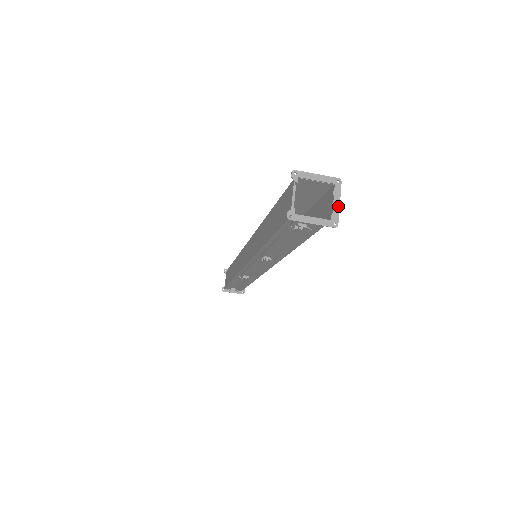
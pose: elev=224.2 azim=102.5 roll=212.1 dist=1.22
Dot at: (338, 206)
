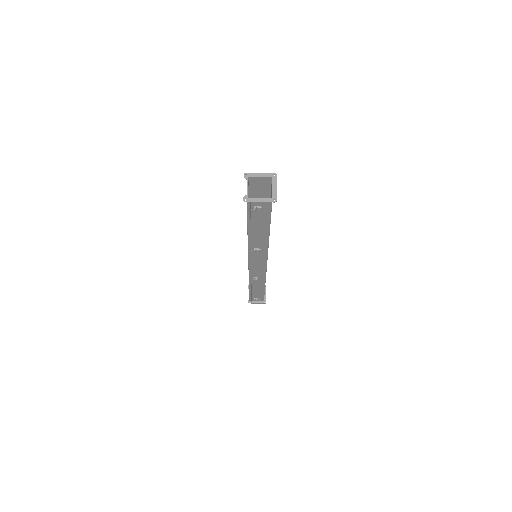
Dot at: (276, 189)
